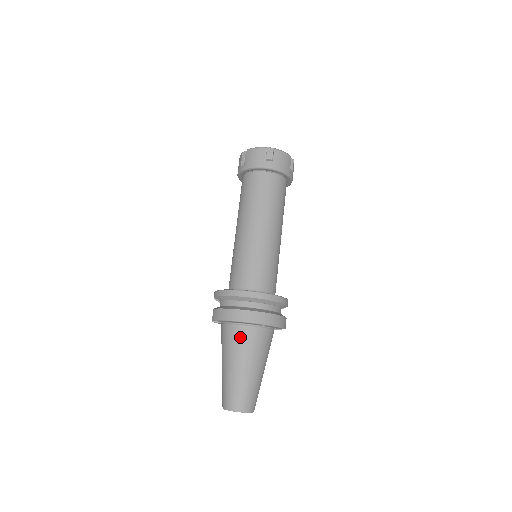
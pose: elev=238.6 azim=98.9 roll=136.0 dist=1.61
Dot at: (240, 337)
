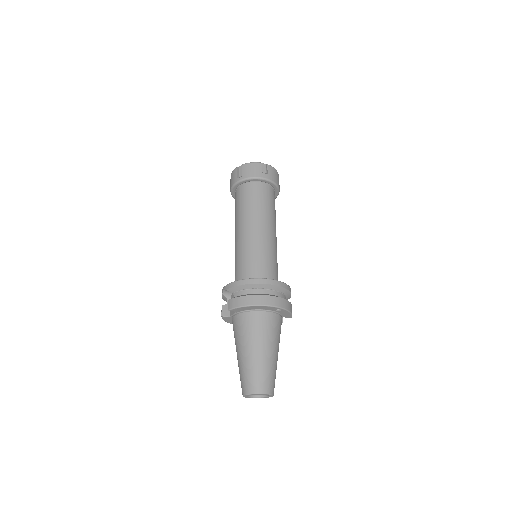
Dot at: (259, 322)
